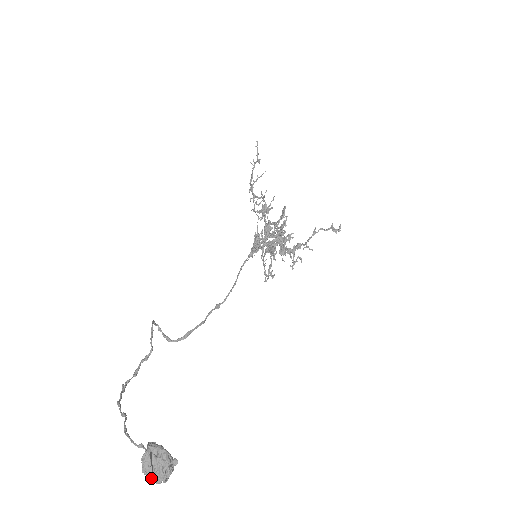
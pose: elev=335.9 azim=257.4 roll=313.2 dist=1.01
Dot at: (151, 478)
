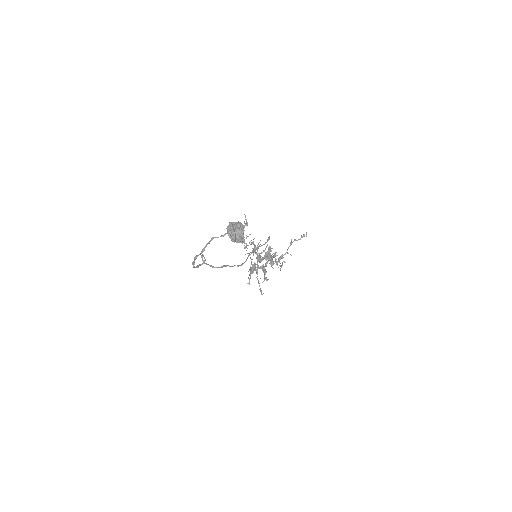
Dot at: (234, 234)
